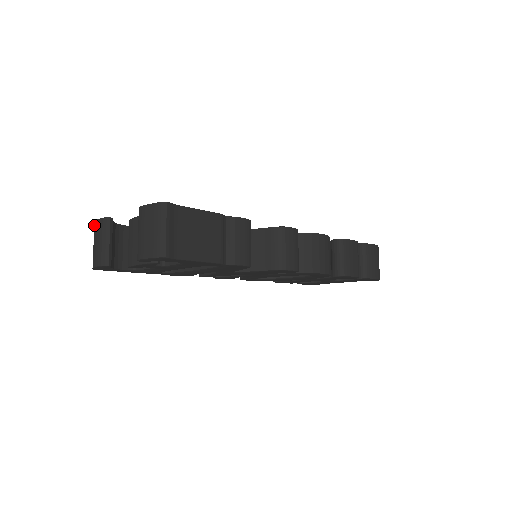
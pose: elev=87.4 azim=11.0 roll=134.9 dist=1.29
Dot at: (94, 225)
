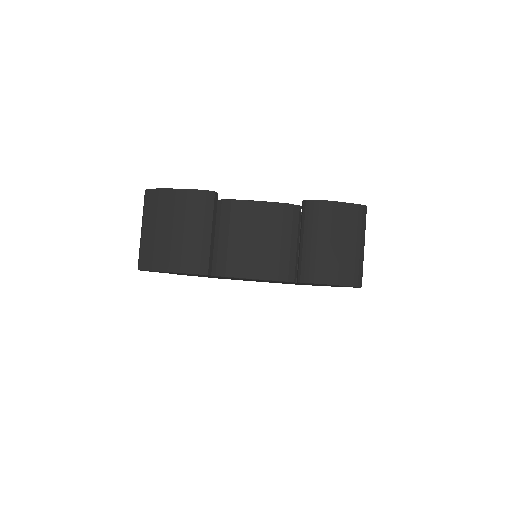
Dot at: (160, 193)
